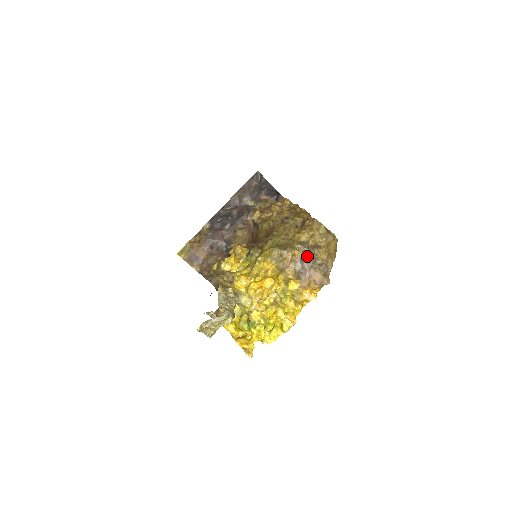
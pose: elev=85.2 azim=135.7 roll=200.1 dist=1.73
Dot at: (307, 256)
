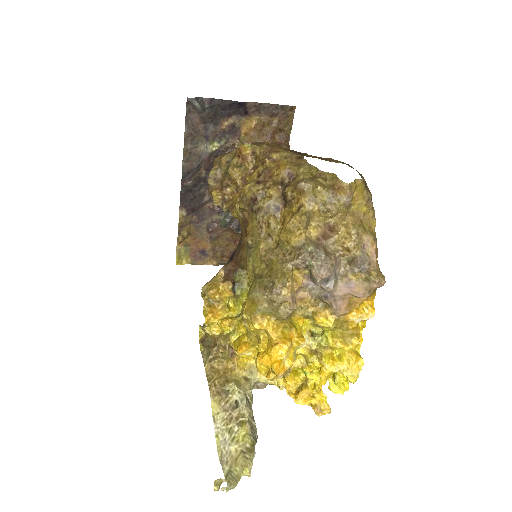
Dot at: (316, 277)
